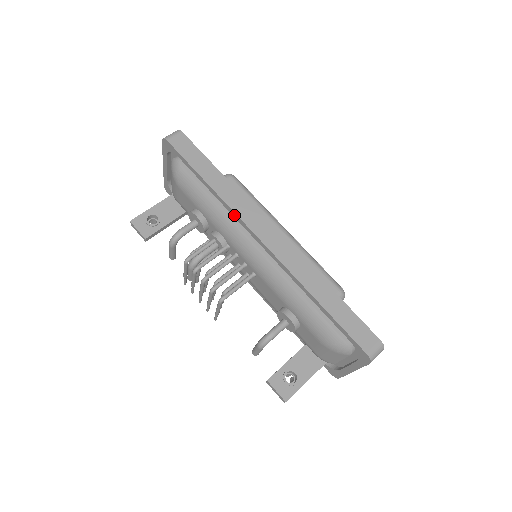
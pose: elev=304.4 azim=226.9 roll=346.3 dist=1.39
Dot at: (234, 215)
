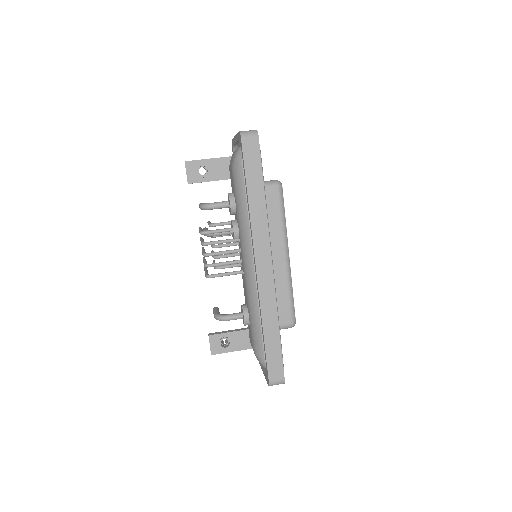
Dot at: (251, 234)
